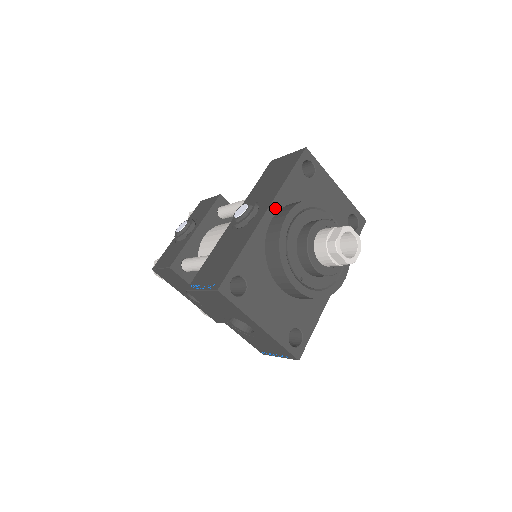
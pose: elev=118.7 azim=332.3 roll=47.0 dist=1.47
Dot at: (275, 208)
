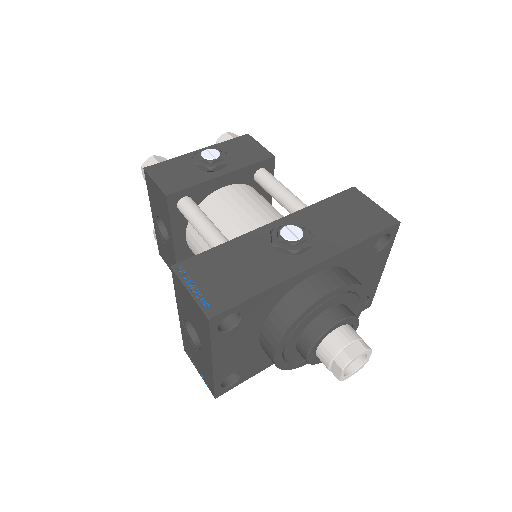
Dot at: (325, 265)
